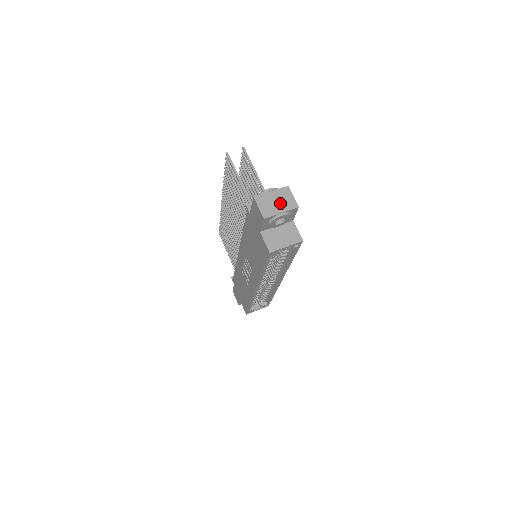
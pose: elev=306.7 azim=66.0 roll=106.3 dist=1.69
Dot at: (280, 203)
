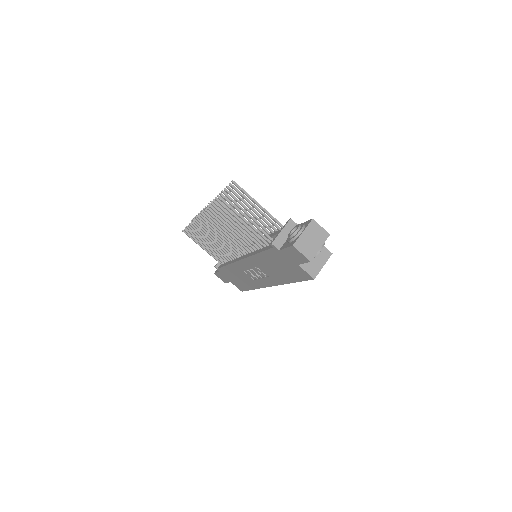
Dot at: (315, 239)
